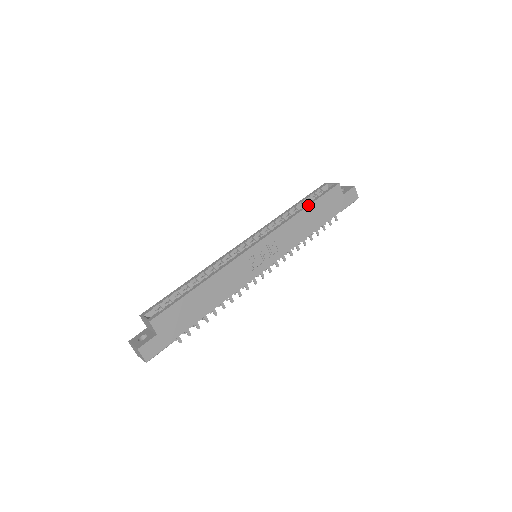
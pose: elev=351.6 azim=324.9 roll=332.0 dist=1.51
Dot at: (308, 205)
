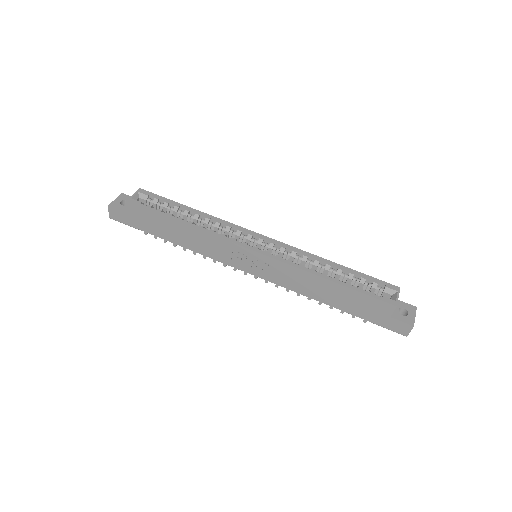
Dot at: (338, 283)
